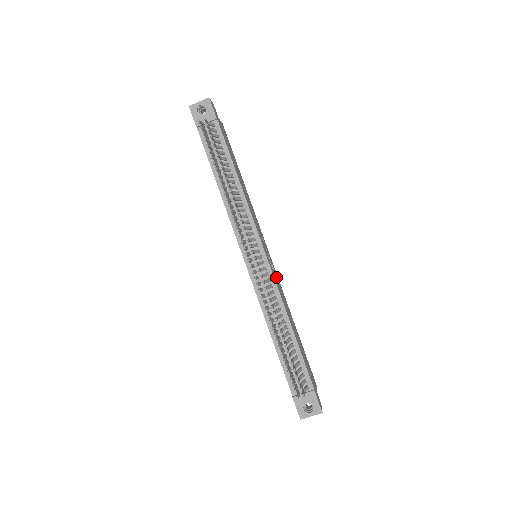
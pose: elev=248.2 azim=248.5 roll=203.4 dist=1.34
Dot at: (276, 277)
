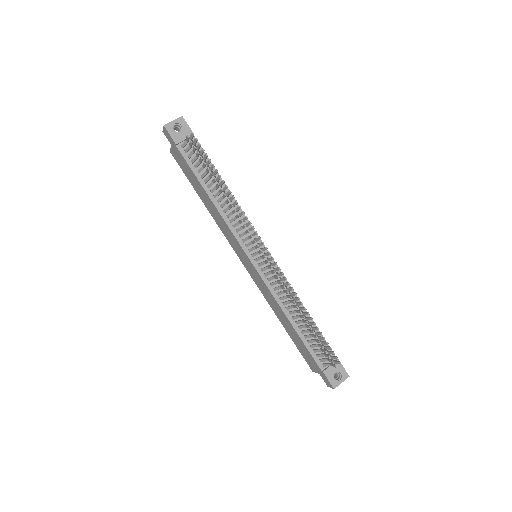
Dot at: occluded
